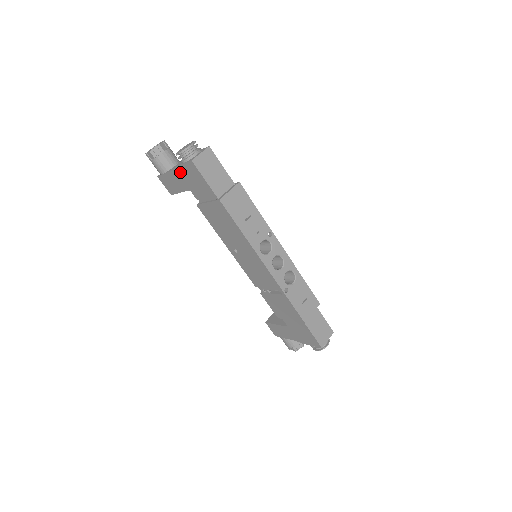
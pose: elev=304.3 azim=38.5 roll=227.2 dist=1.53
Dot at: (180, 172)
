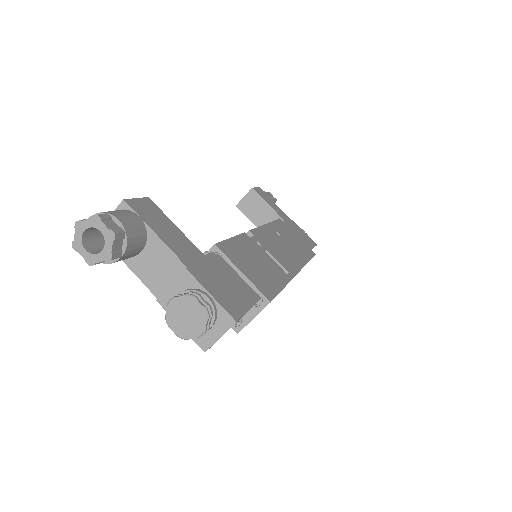
Dot at: occluded
